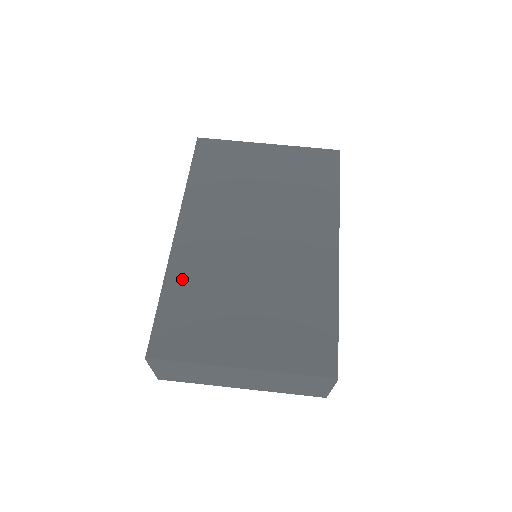
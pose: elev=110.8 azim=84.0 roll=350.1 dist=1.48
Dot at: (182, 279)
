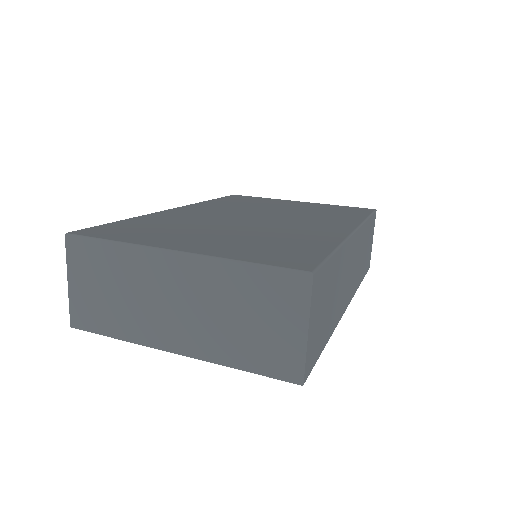
Dot at: (157, 218)
